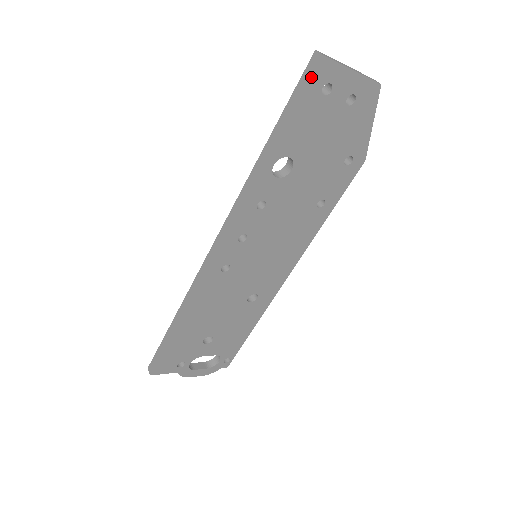
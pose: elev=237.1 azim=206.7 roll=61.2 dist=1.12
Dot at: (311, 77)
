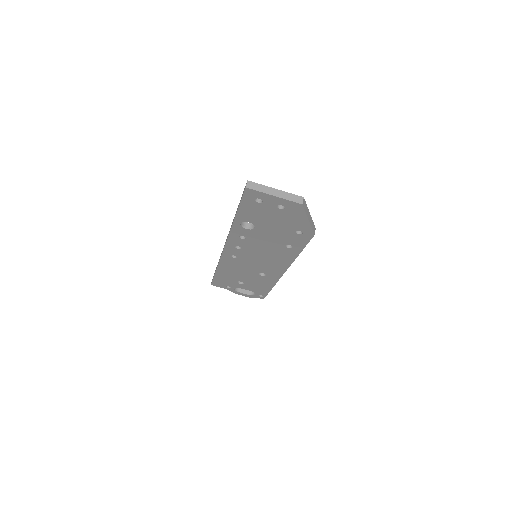
Dot at: (243, 194)
